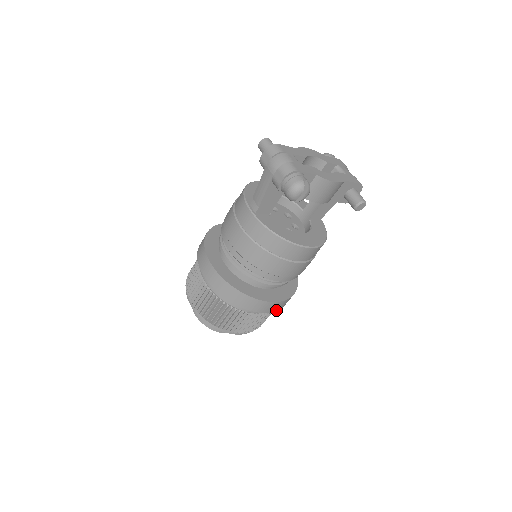
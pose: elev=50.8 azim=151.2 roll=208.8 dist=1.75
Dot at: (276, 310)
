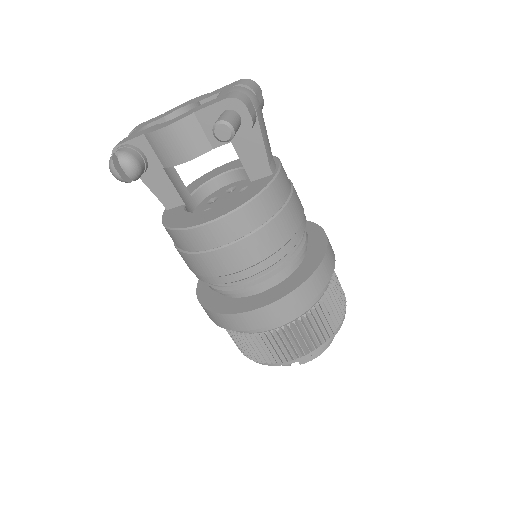
Dot at: (270, 324)
